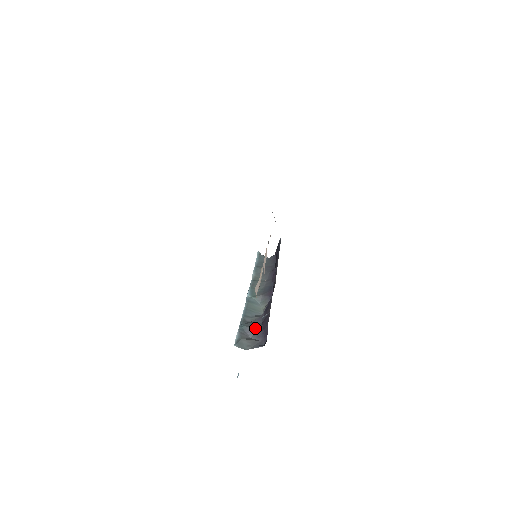
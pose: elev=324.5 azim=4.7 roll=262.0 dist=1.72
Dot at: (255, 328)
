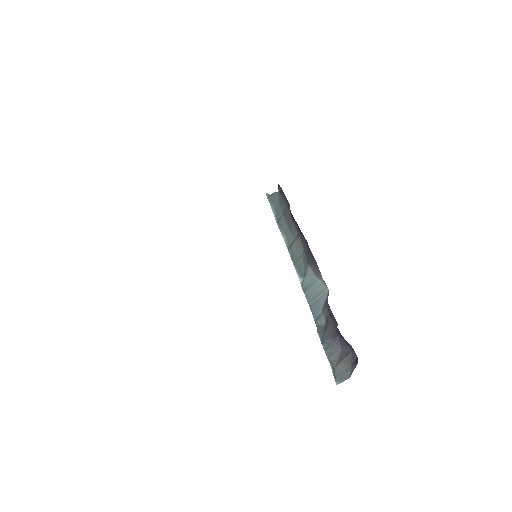
Dot at: (334, 336)
